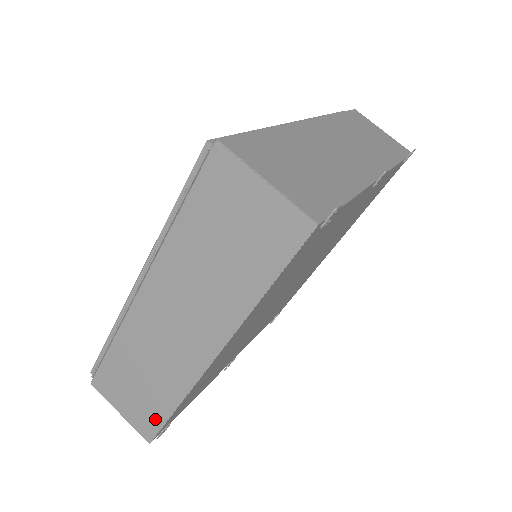
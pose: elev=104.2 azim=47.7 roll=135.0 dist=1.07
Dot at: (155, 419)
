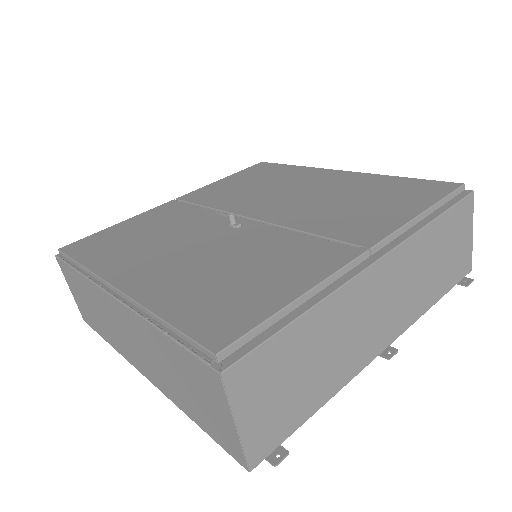
Dot at: (93, 325)
